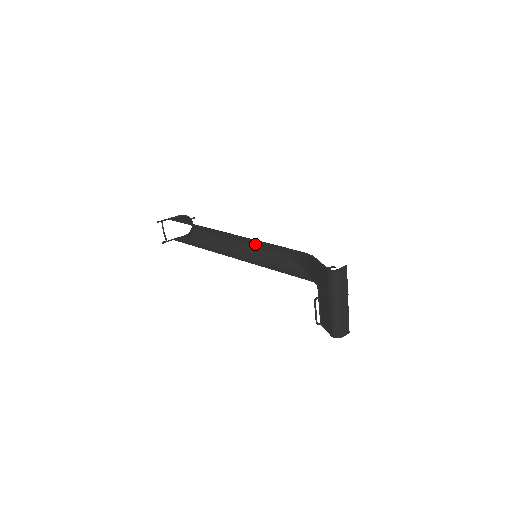
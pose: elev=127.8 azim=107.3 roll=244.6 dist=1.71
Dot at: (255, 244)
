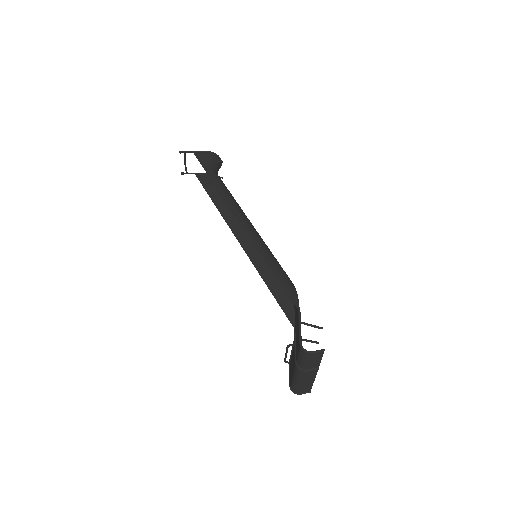
Dot at: occluded
